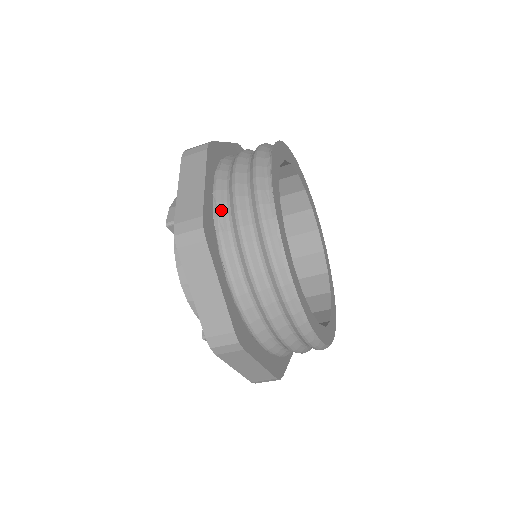
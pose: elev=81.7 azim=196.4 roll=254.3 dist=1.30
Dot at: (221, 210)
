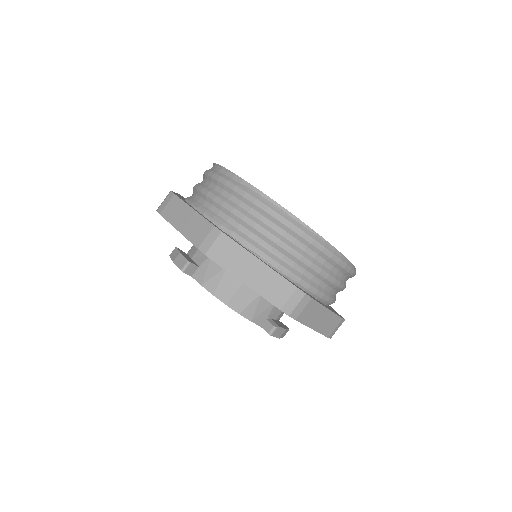
Dot at: (220, 220)
